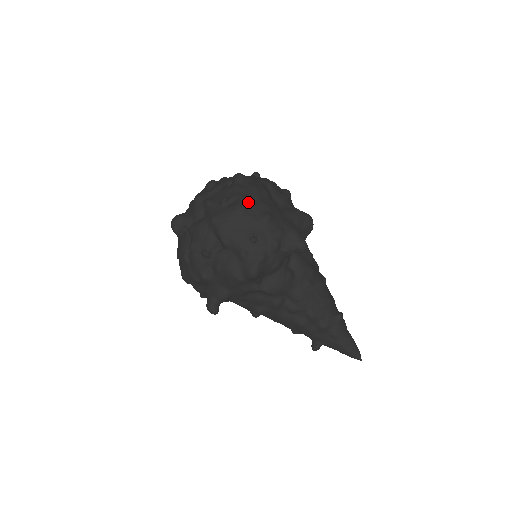
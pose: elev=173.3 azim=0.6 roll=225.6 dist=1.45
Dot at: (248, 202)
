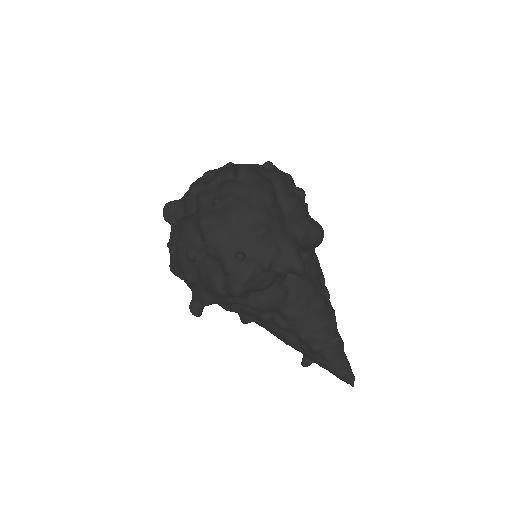
Dot at: (243, 209)
